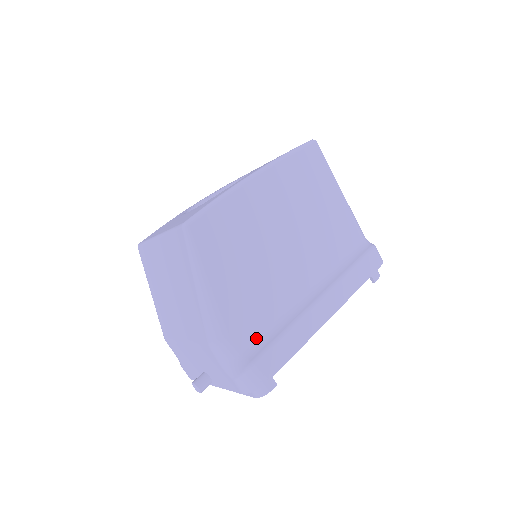
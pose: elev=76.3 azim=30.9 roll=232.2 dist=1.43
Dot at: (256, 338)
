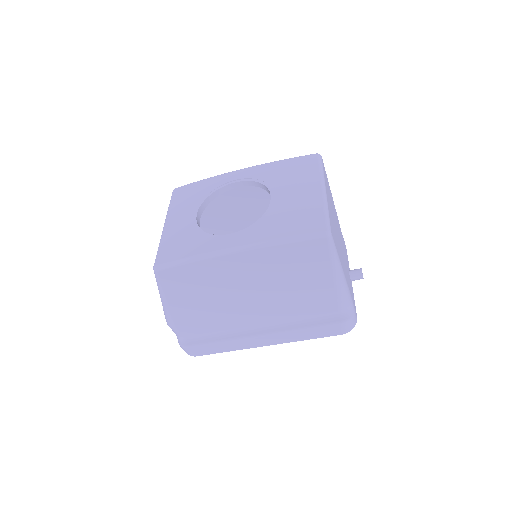
Dot at: (198, 334)
